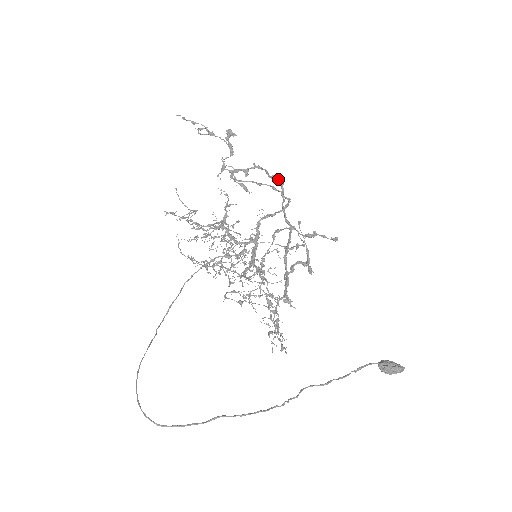
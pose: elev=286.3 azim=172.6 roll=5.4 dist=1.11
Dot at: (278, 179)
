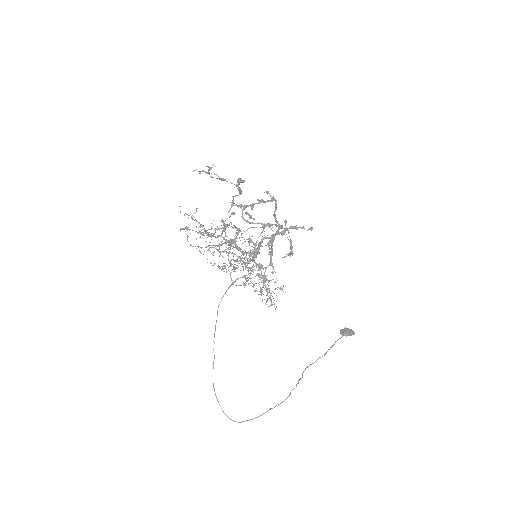
Dot at: (274, 199)
